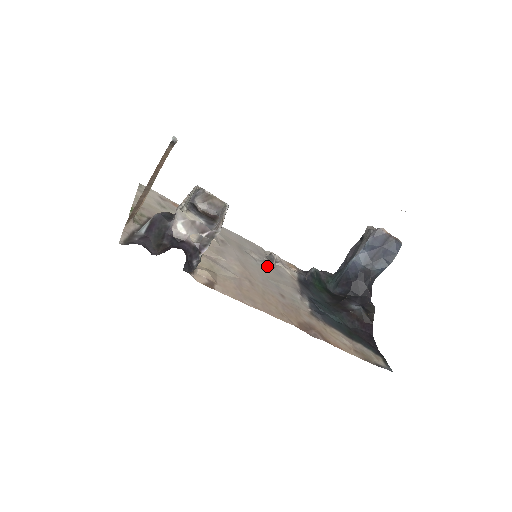
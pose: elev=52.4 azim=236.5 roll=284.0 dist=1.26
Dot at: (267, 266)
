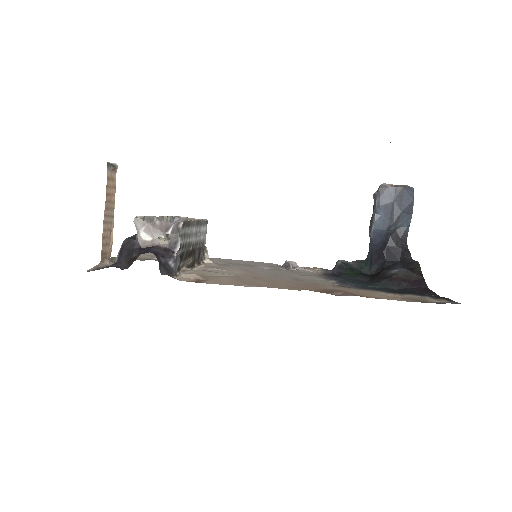
Dot at: (281, 270)
